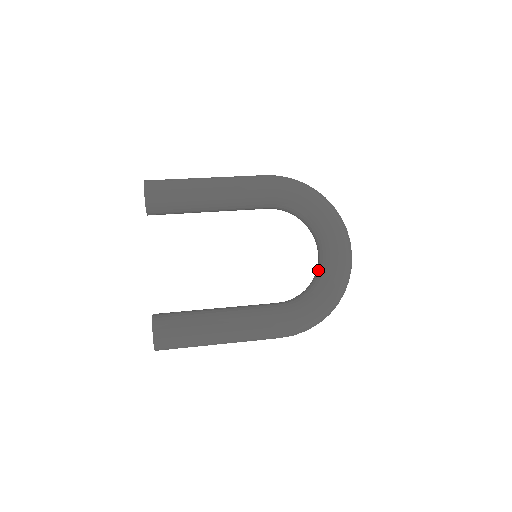
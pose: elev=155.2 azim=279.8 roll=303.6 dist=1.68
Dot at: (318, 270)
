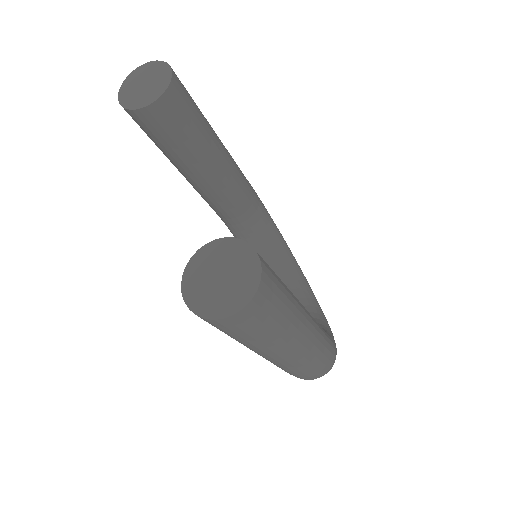
Dot at: occluded
